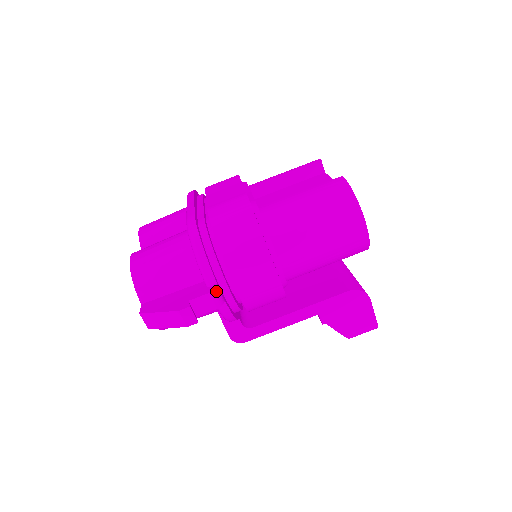
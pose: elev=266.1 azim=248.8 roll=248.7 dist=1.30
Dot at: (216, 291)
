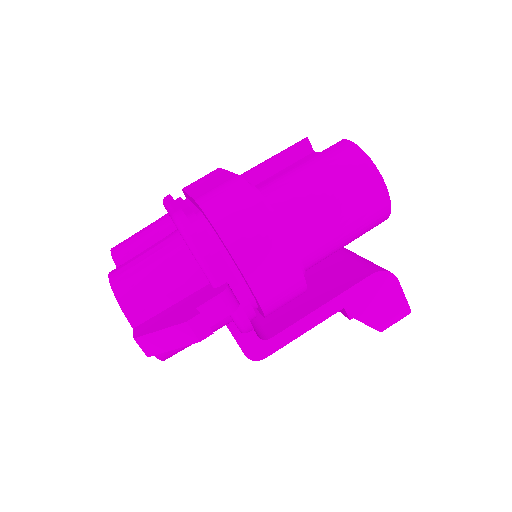
Dot at: (228, 290)
